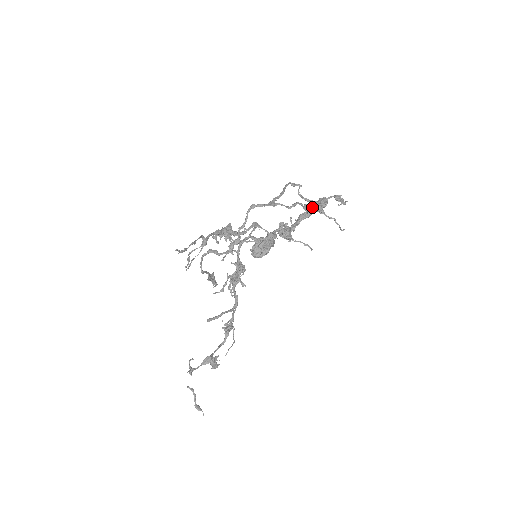
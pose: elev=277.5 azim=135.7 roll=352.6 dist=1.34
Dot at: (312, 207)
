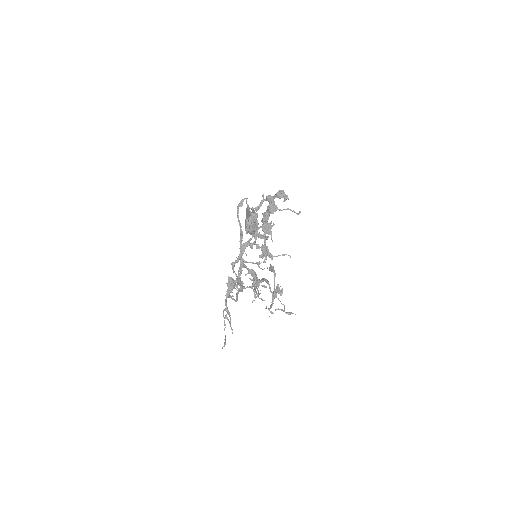
Dot at: (268, 225)
